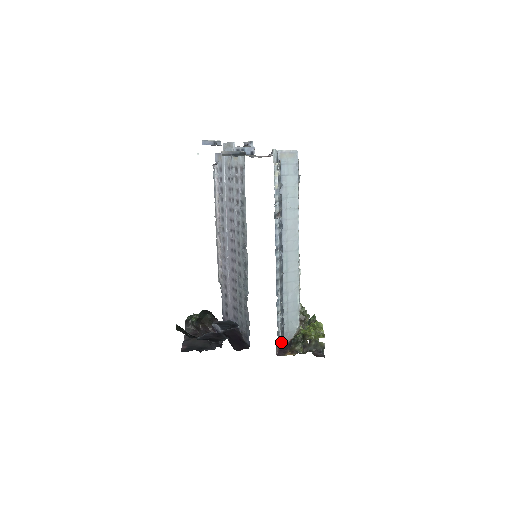
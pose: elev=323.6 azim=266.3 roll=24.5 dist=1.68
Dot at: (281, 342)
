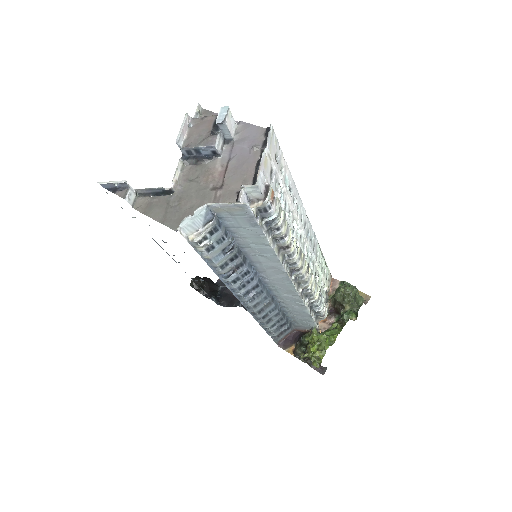
Dot at: (295, 328)
